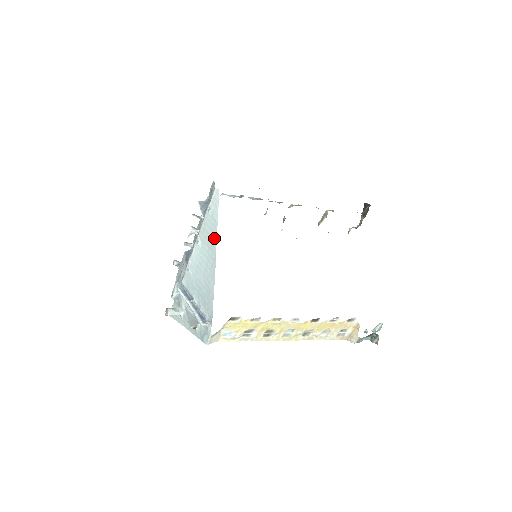
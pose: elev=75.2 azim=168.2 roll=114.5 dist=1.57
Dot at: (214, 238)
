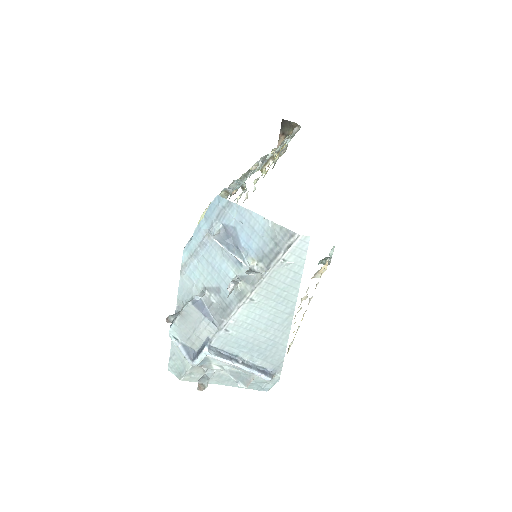
Dot at: (292, 292)
